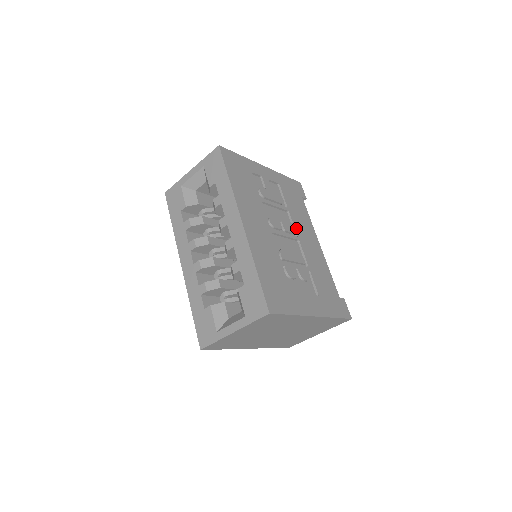
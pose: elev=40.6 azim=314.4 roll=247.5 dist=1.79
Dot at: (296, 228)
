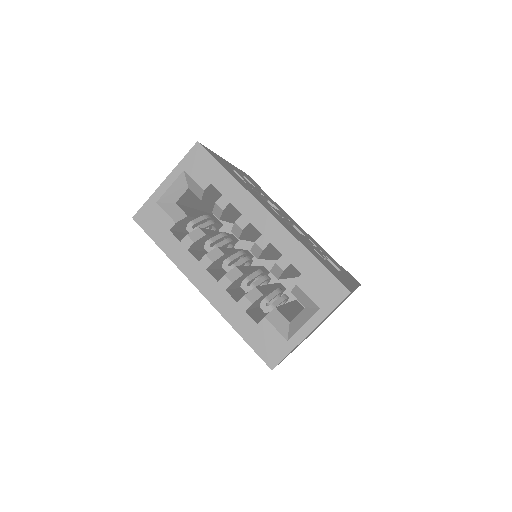
Dot at: (284, 214)
